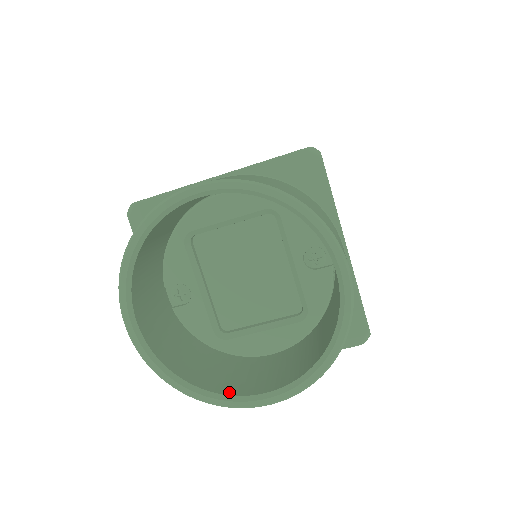
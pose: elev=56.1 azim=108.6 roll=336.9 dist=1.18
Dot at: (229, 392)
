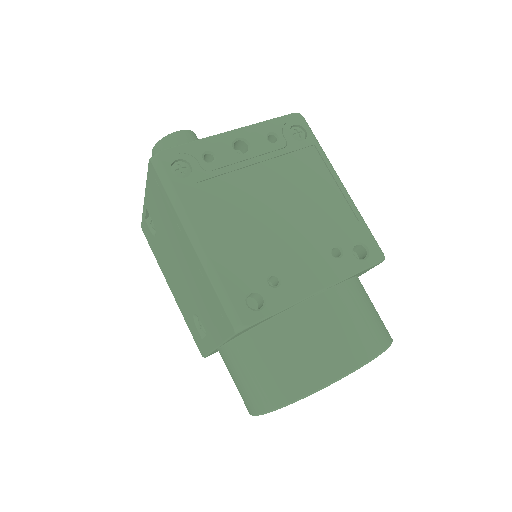
Dot at: occluded
